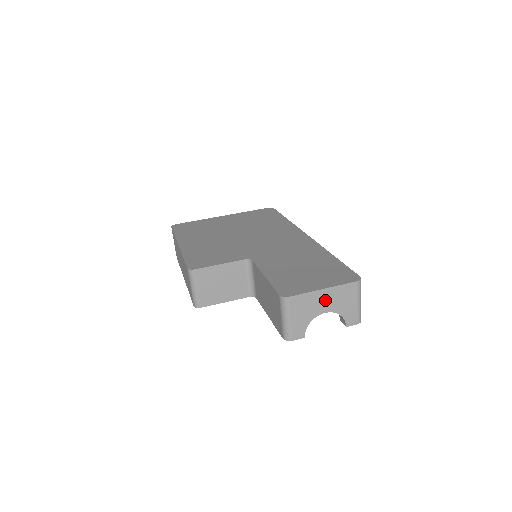
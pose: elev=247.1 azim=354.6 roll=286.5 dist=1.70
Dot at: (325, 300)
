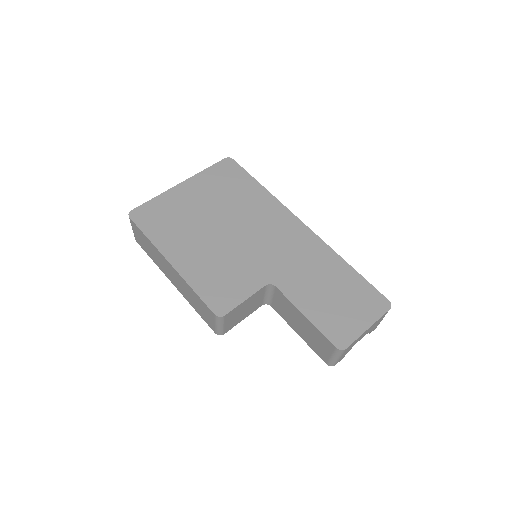
Dot at: (366, 332)
